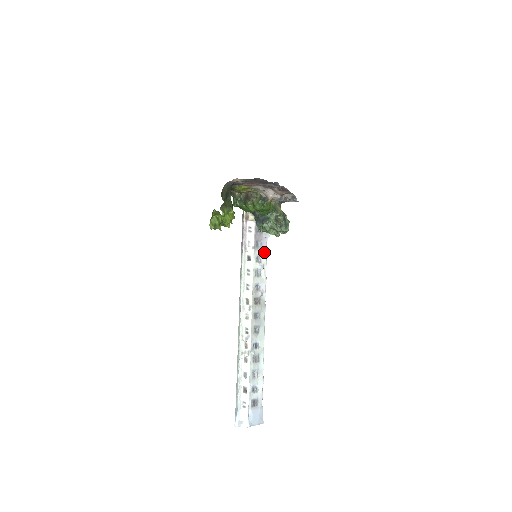
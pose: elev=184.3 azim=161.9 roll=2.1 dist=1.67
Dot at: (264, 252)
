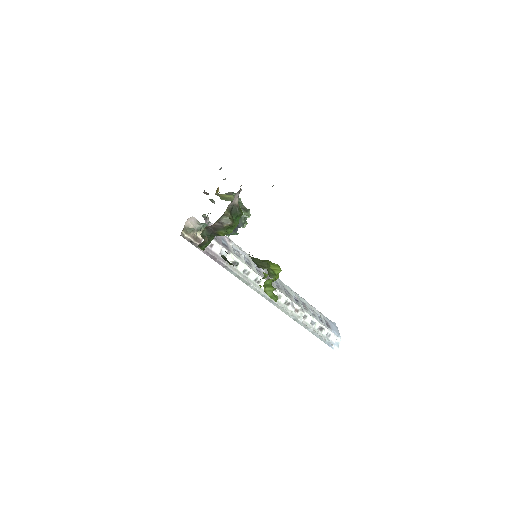
Dot at: (231, 242)
